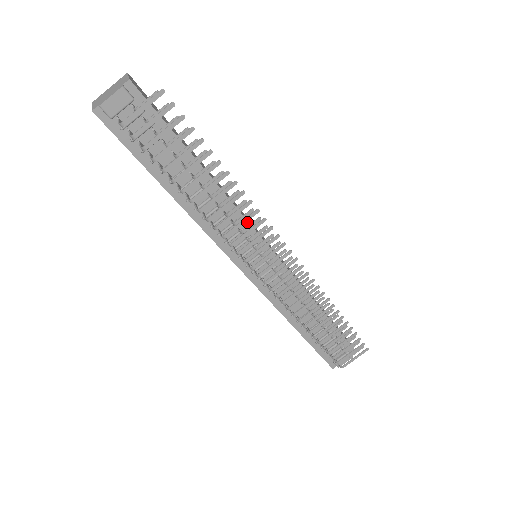
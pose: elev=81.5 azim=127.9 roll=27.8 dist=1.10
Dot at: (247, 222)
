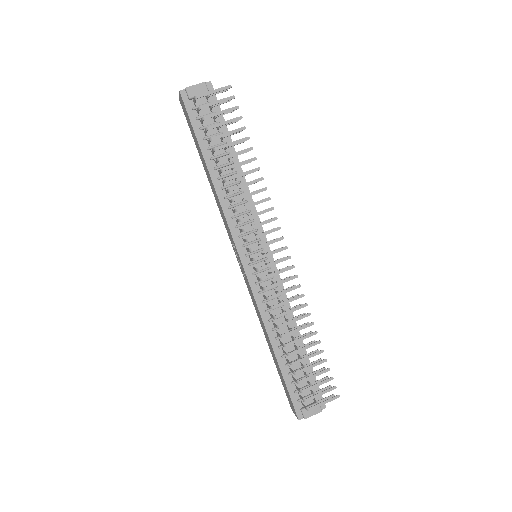
Dot at: (258, 216)
